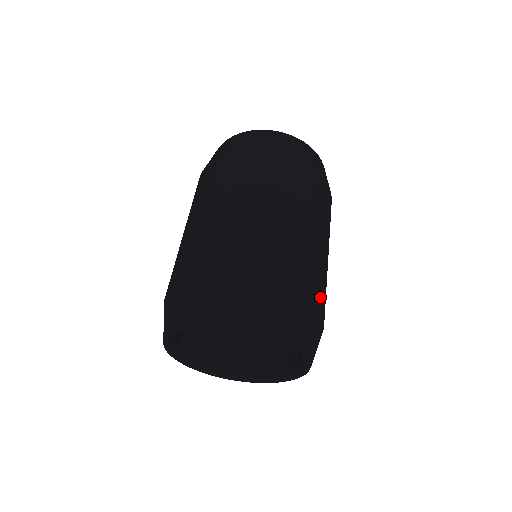
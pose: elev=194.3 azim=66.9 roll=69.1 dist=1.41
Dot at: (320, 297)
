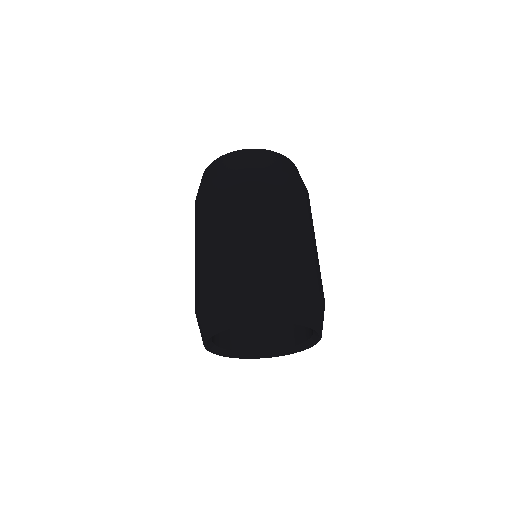
Dot at: occluded
